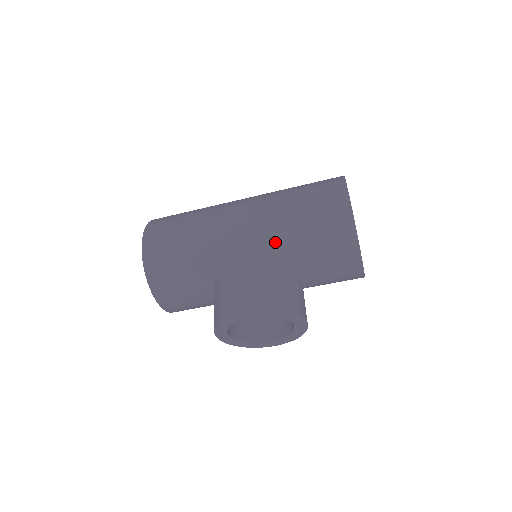
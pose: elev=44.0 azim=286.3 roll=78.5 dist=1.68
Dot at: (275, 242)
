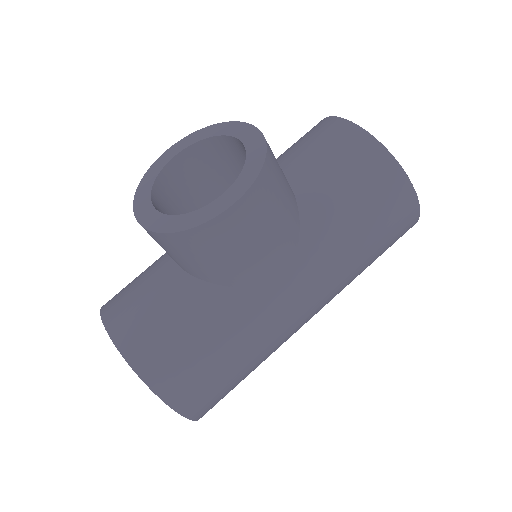
Dot at: occluded
